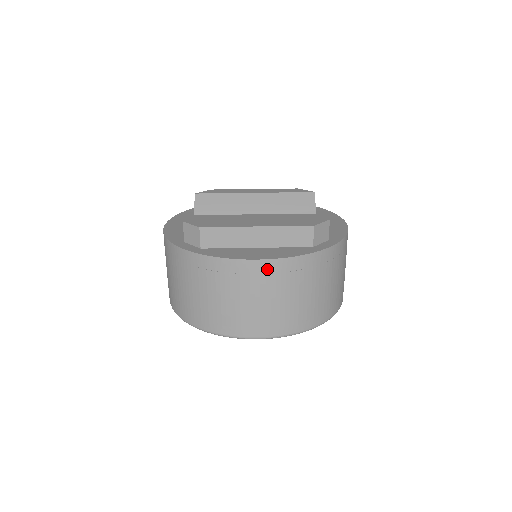
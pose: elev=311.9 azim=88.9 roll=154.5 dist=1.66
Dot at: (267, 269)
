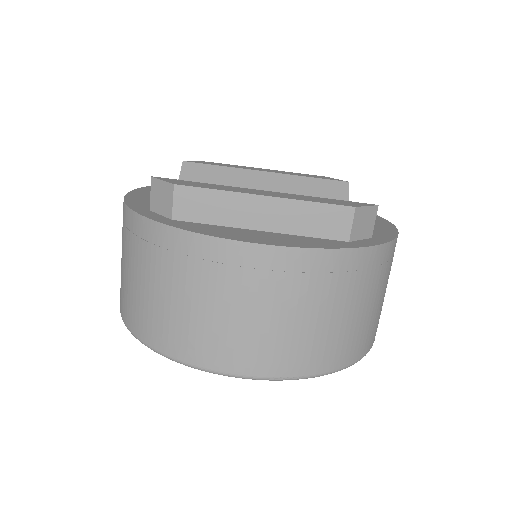
Dot at: (273, 262)
